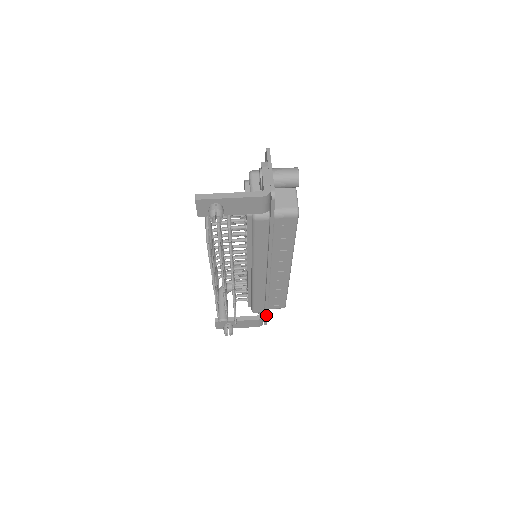
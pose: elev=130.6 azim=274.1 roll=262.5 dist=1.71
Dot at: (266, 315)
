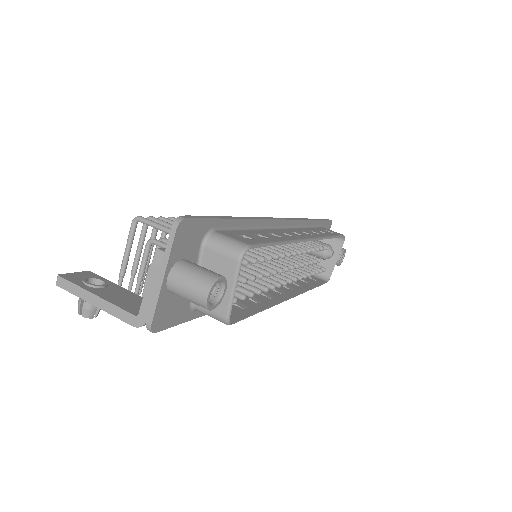
Dot at: occluded
